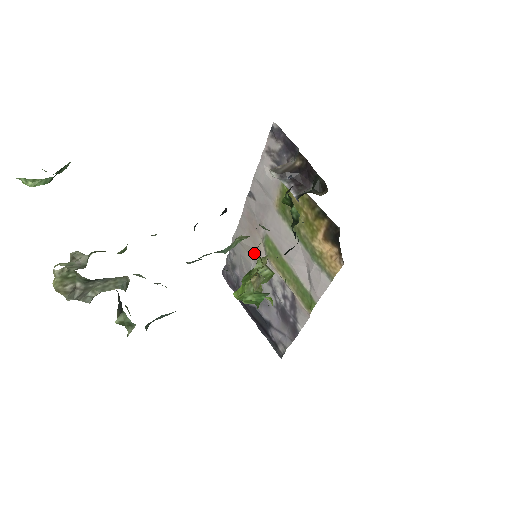
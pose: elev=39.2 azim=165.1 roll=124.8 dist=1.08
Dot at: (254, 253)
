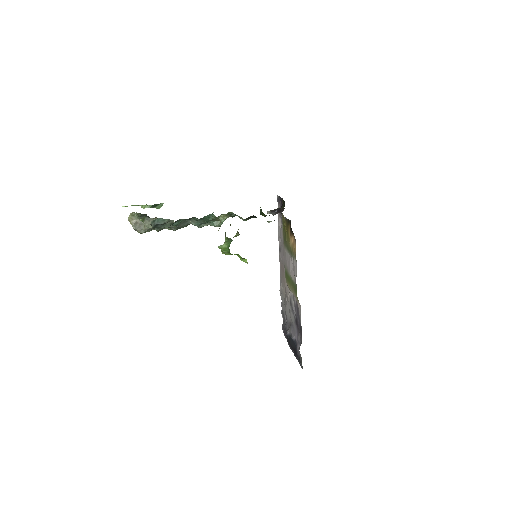
Dot at: (285, 291)
